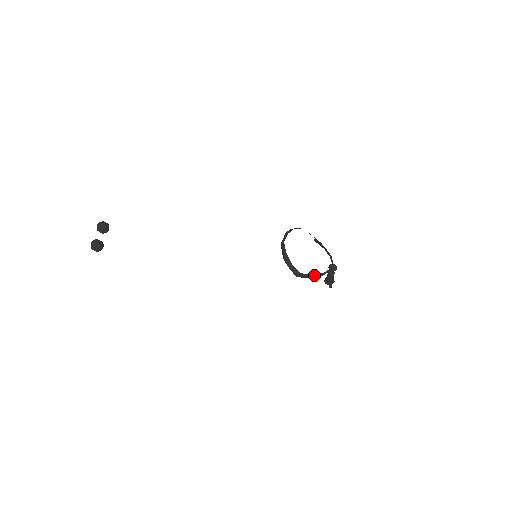
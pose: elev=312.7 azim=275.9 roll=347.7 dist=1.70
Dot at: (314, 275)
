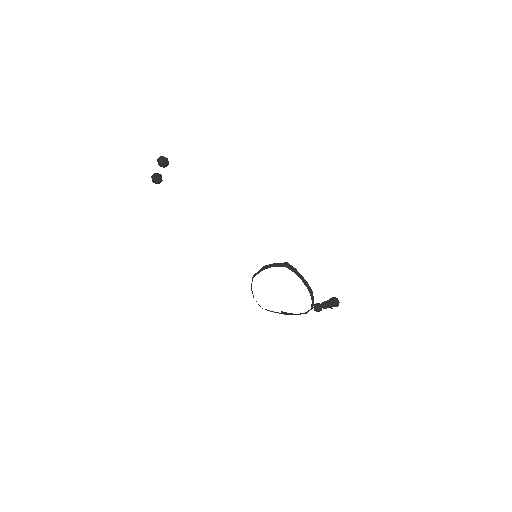
Dot at: (281, 313)
